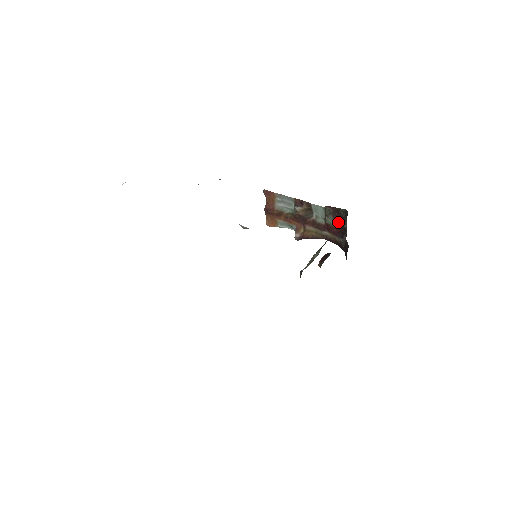
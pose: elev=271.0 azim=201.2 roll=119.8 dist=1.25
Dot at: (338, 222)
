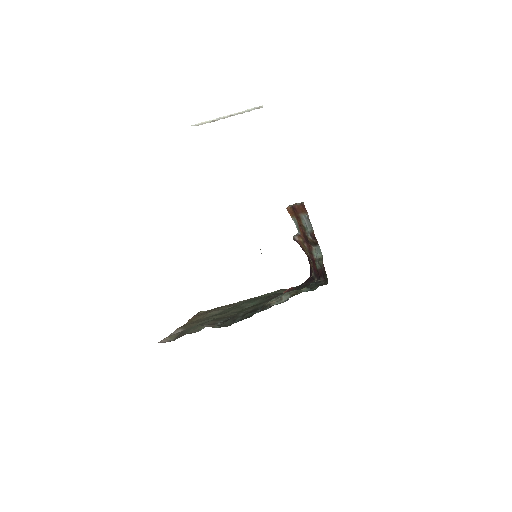
Dot at: (320, 272)
